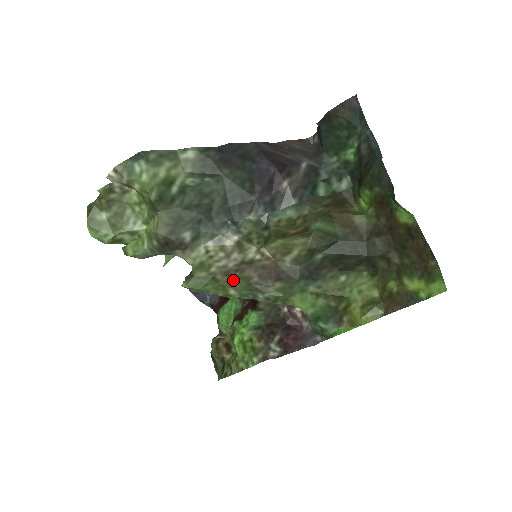
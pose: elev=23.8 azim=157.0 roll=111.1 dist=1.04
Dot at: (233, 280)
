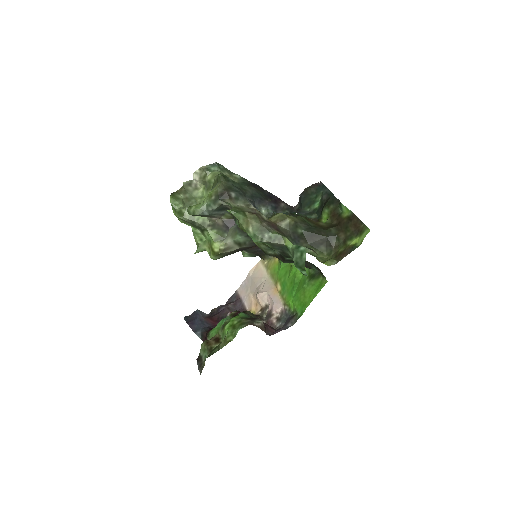
Dot at: (254, 219)
